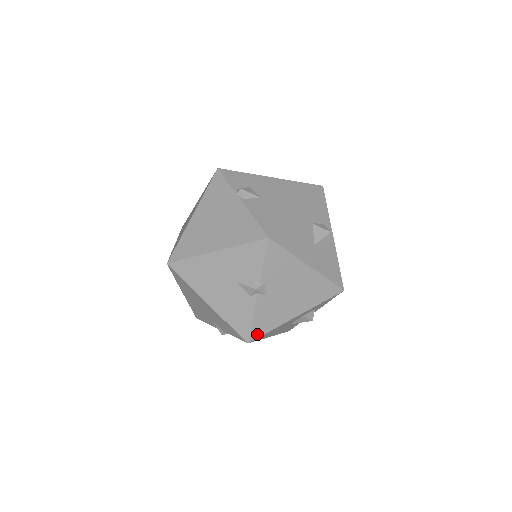
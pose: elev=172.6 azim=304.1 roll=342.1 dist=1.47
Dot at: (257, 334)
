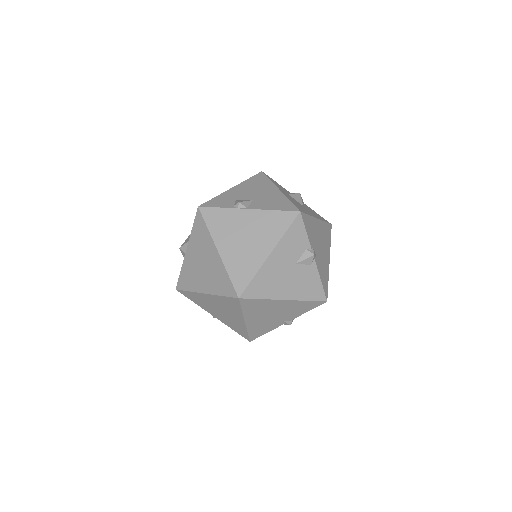
Dot at: (326, 290)
